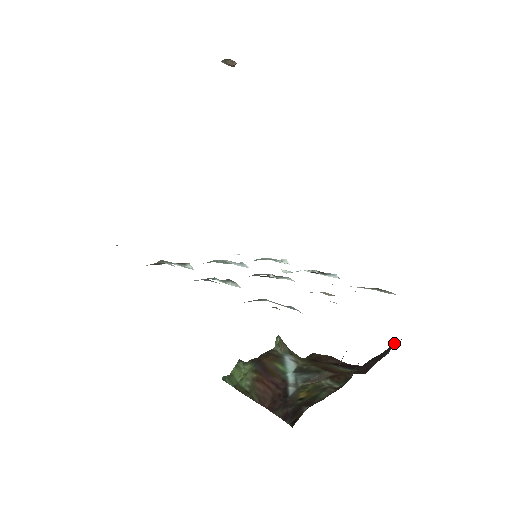
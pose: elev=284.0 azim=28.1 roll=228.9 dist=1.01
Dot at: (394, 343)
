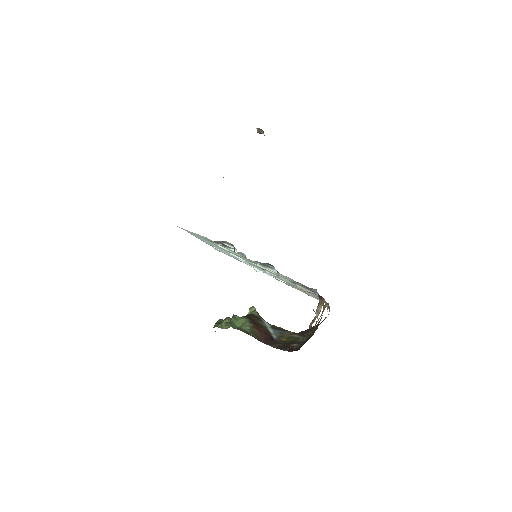
Dot at: (318, 325)
